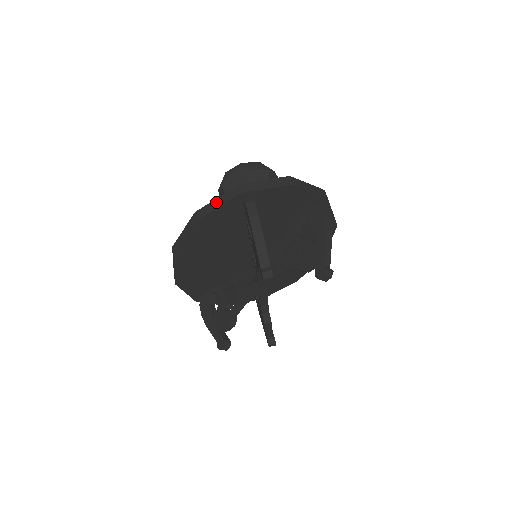
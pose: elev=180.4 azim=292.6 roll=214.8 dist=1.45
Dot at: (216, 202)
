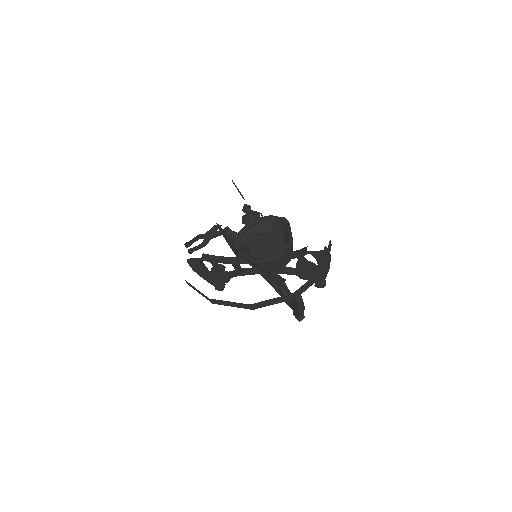
Dot at: (271, 301)
